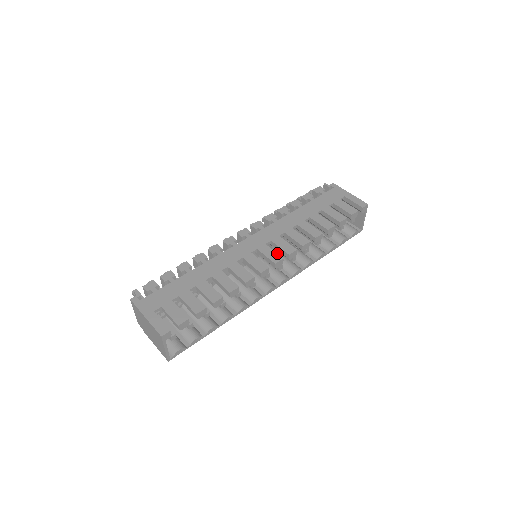
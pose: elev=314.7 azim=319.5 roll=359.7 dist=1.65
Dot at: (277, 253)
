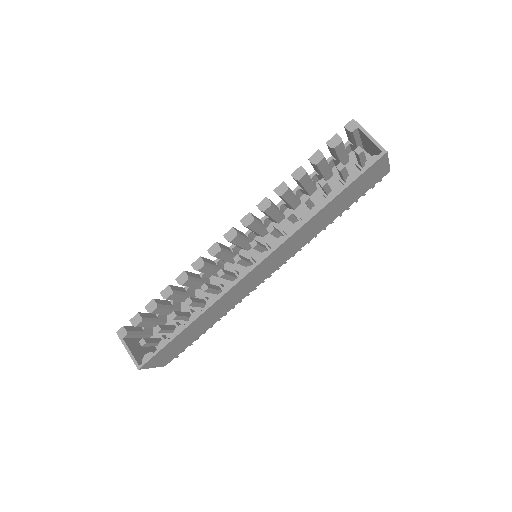
Dot at: occluded
